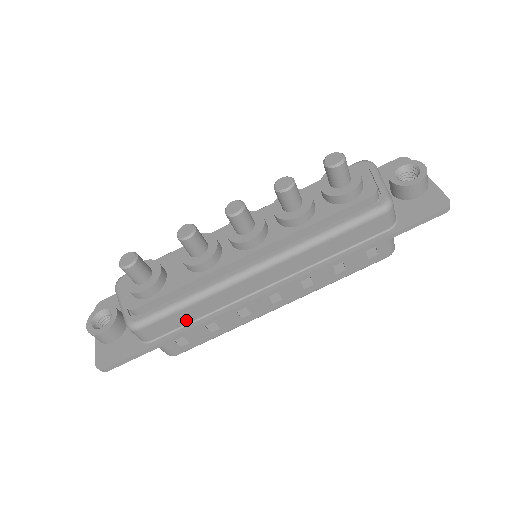
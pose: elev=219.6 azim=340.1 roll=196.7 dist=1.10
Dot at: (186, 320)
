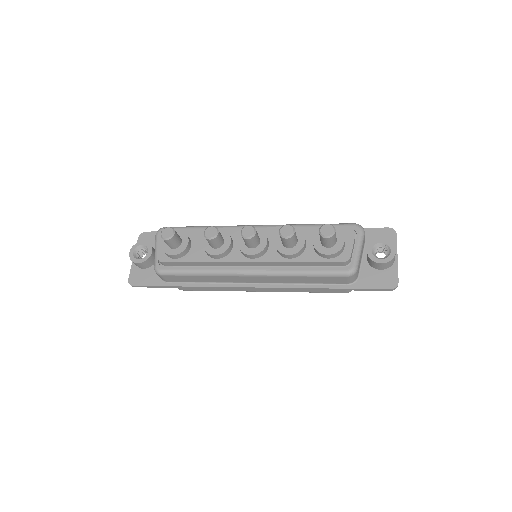
Dot at: (193, 280)
